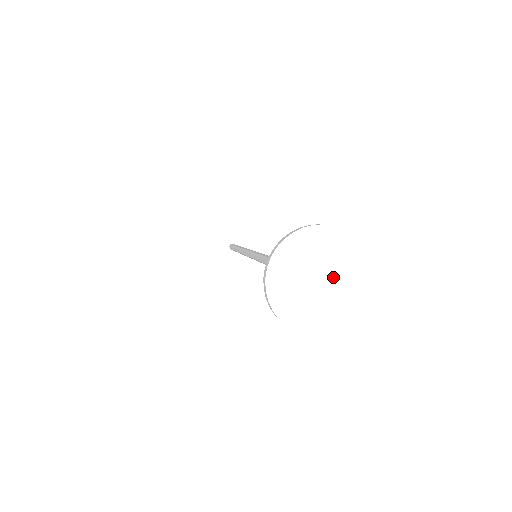
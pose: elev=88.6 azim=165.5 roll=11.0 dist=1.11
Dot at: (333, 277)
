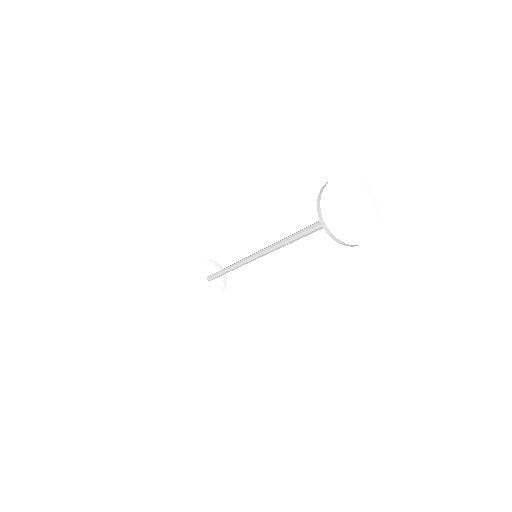
Dot at: (355, 205)
